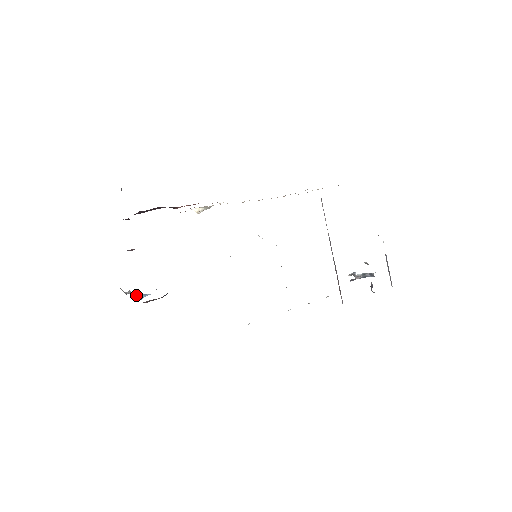
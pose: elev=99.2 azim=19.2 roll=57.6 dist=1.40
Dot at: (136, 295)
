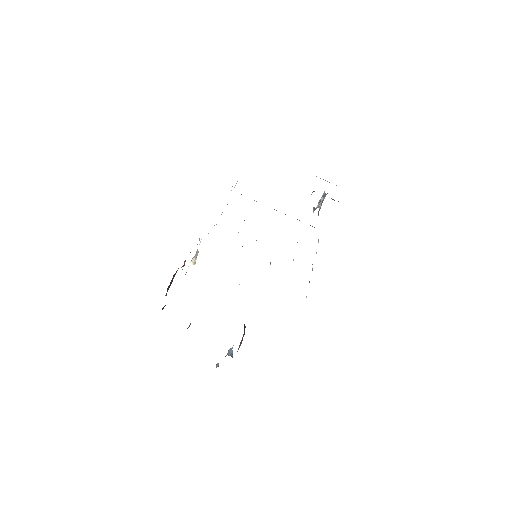
Dot at: occluded
